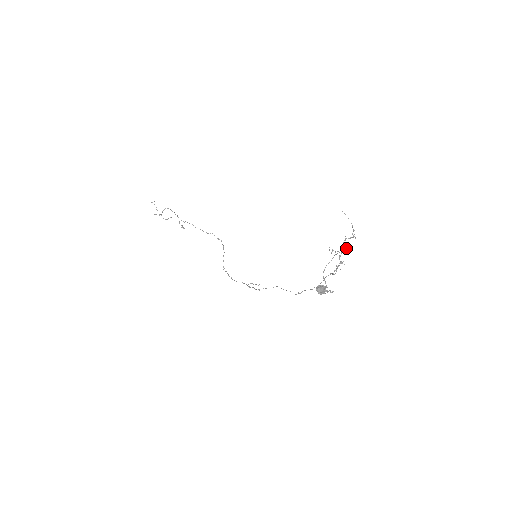
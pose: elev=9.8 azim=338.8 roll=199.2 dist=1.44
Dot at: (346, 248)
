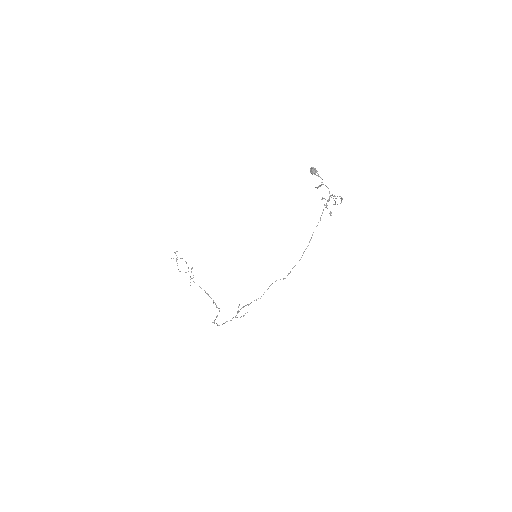
Dot at: occluded
